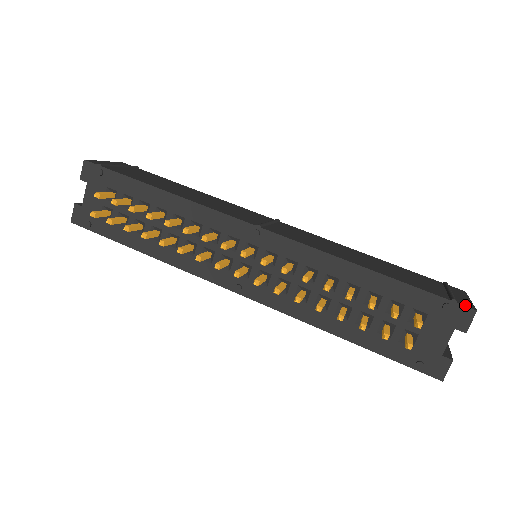
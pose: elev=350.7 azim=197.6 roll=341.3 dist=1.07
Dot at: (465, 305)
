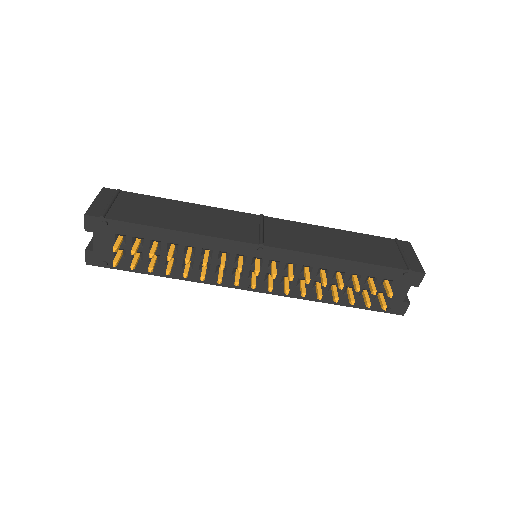
Dot at: (417, 271)
